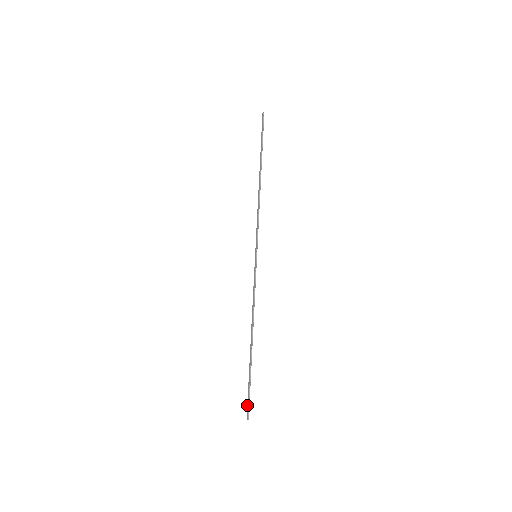
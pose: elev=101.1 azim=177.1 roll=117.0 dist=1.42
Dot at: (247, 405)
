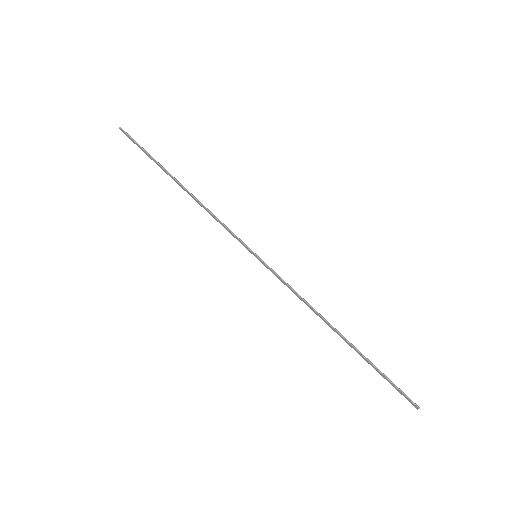
Dot at: occluded
